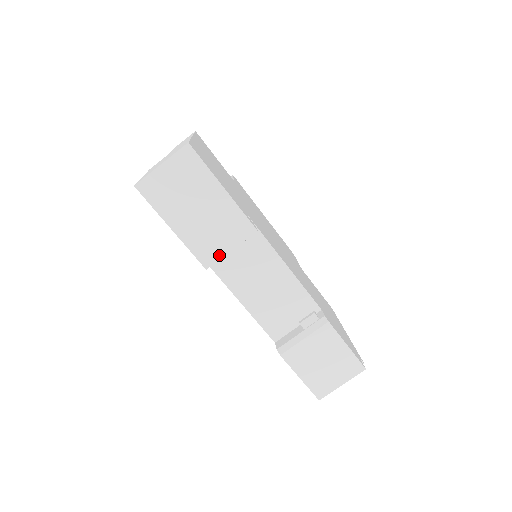
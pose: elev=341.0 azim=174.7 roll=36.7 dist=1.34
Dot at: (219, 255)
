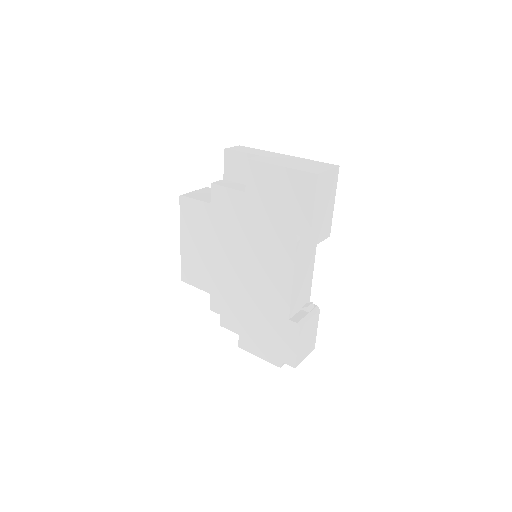
Dot at: (316, 243)
